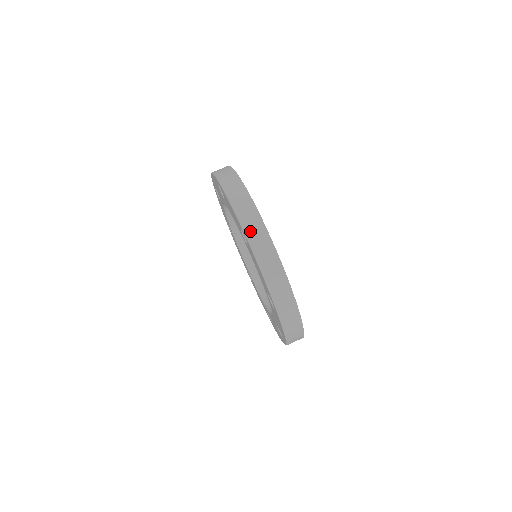
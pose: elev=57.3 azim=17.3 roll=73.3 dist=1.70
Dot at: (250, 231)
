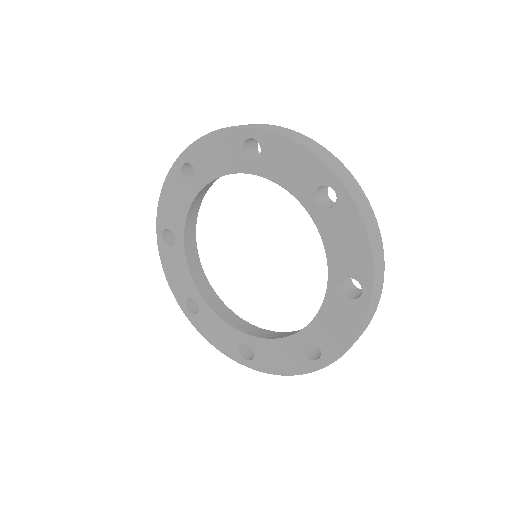
Dot at: (376, 295)
